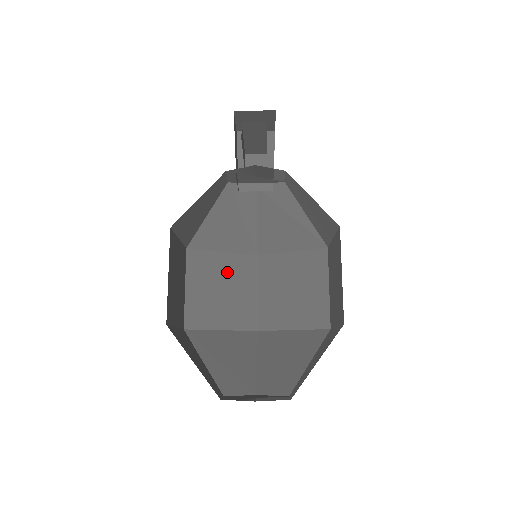
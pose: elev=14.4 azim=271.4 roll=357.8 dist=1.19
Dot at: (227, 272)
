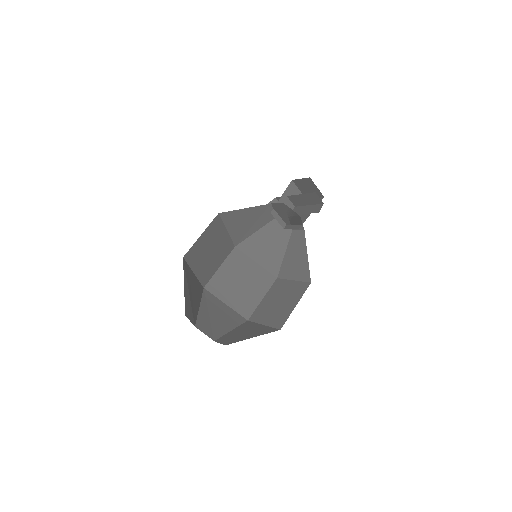
Dot at: (220, 243)
